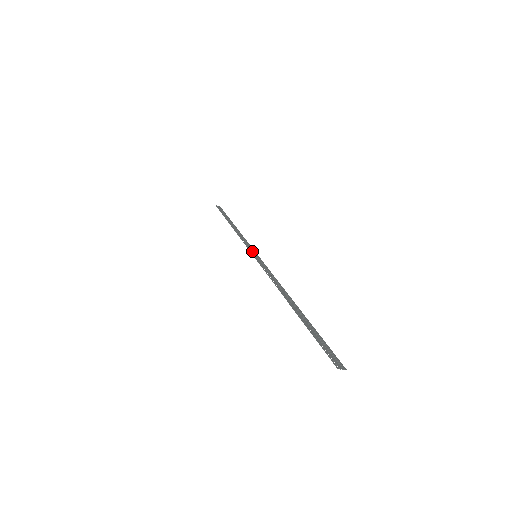
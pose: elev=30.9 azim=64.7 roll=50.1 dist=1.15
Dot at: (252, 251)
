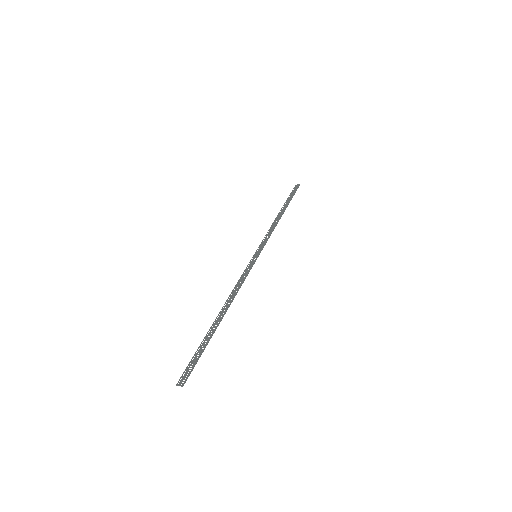
Dot at: (259, 250)
